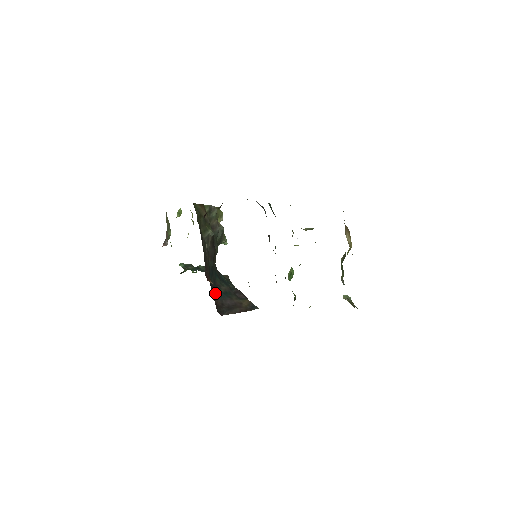
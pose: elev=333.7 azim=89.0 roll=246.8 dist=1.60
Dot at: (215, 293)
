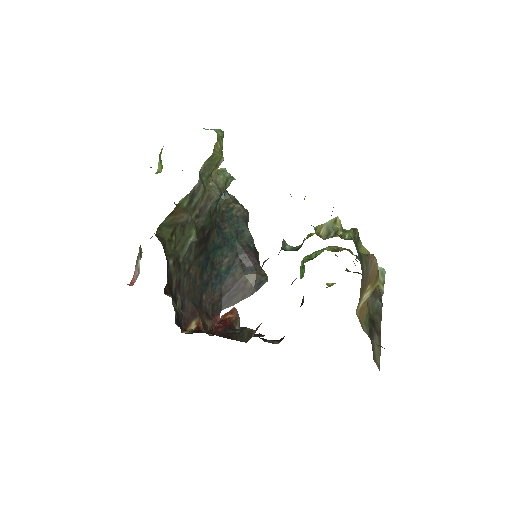
Dot at: (212, 284)
